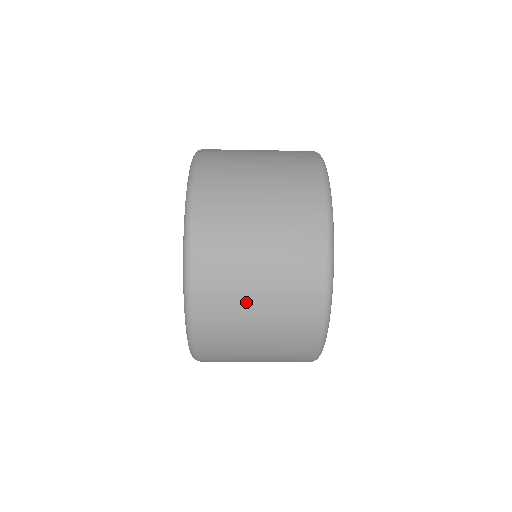
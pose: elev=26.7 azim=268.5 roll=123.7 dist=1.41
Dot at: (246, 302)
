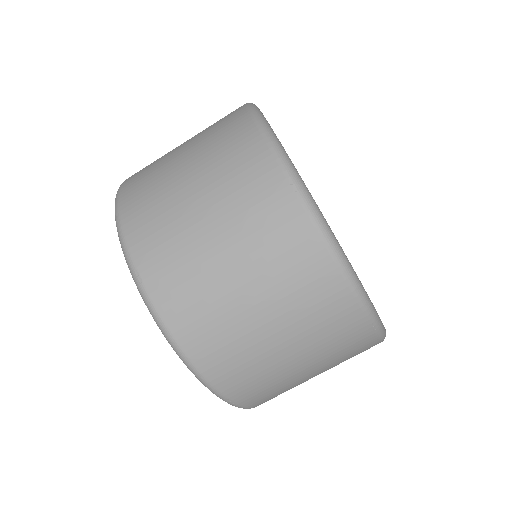
Dot at: (212, 264)
